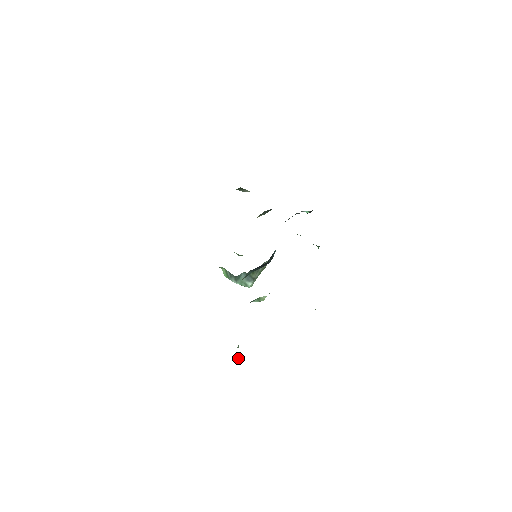
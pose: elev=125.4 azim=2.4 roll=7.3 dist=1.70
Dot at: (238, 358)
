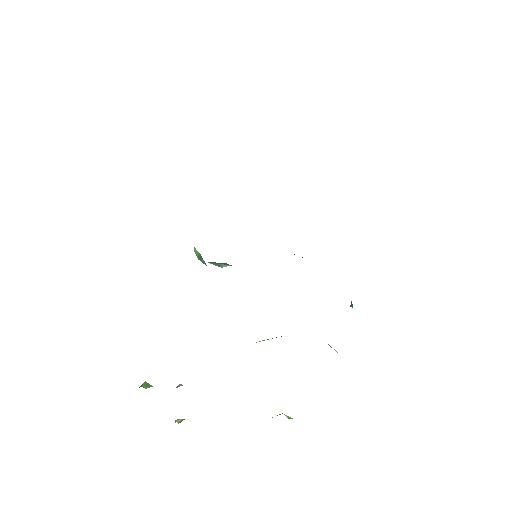
Dot at: (176, 421)
